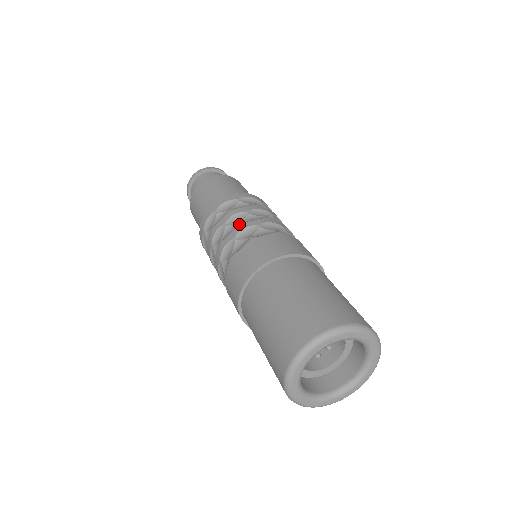
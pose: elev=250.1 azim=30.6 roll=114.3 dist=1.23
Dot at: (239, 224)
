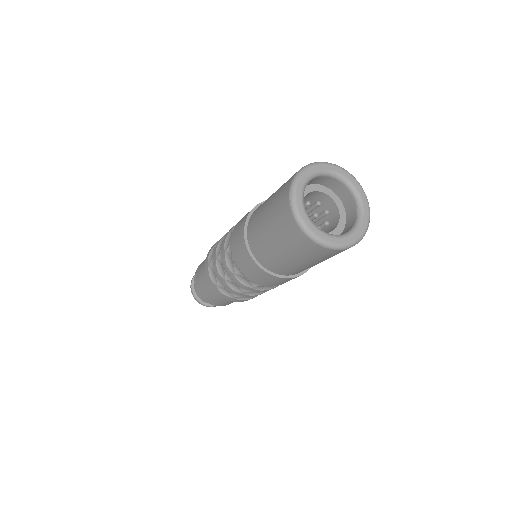
Dot at: (221, 245)
